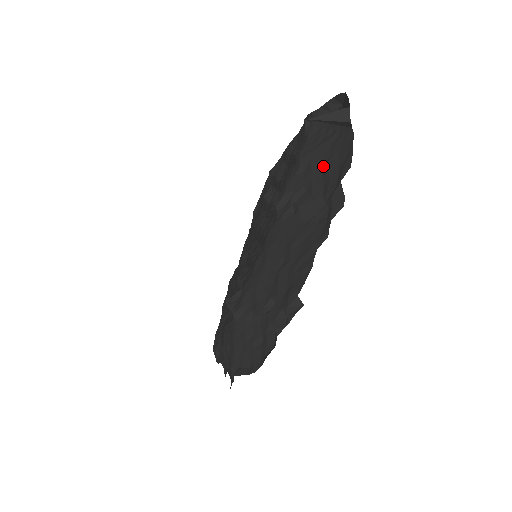
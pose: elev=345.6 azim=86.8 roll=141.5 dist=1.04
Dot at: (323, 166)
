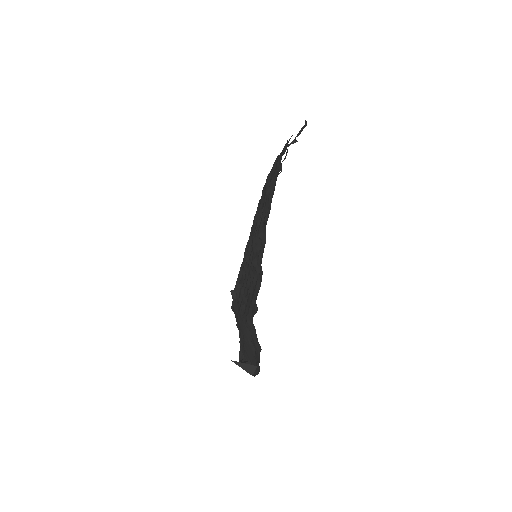
Dot at: occluded
